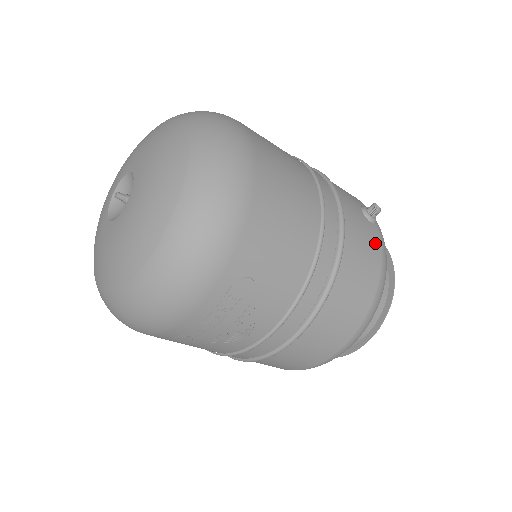
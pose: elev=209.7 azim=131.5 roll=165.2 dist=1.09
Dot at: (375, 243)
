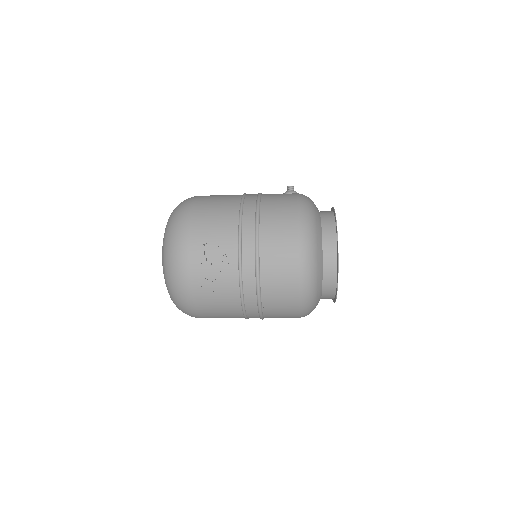
Dot at: (290, 197)
